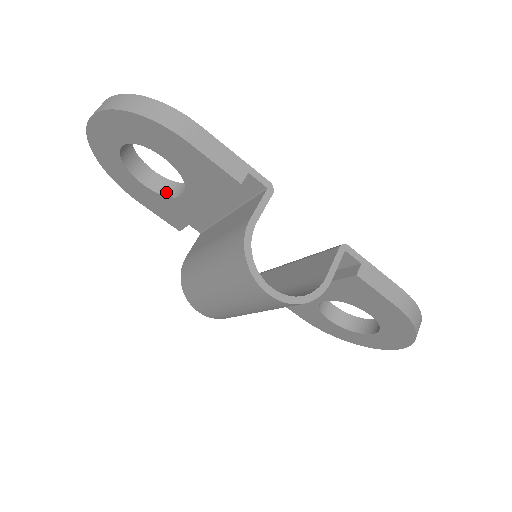
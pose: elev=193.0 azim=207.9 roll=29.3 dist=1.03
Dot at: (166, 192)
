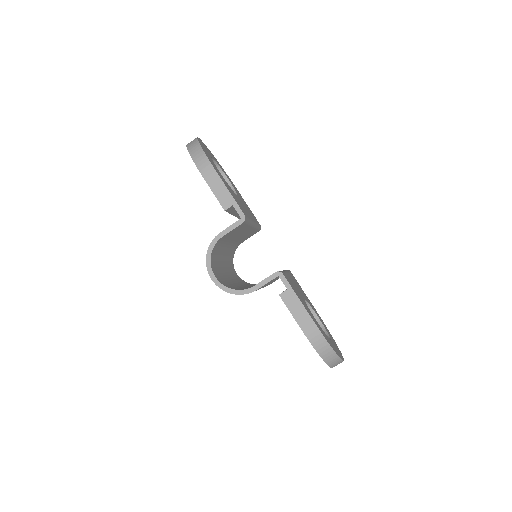
Dot at: occluded
